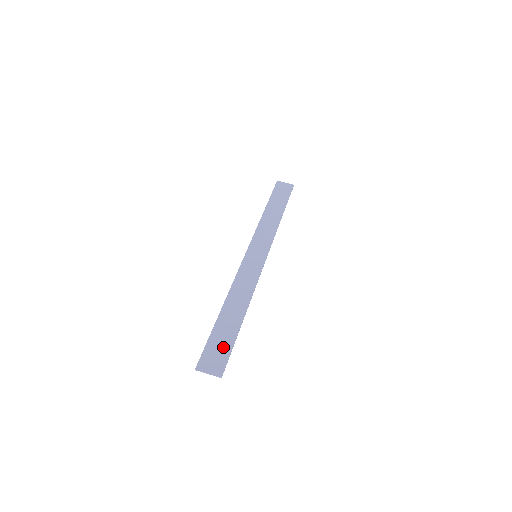
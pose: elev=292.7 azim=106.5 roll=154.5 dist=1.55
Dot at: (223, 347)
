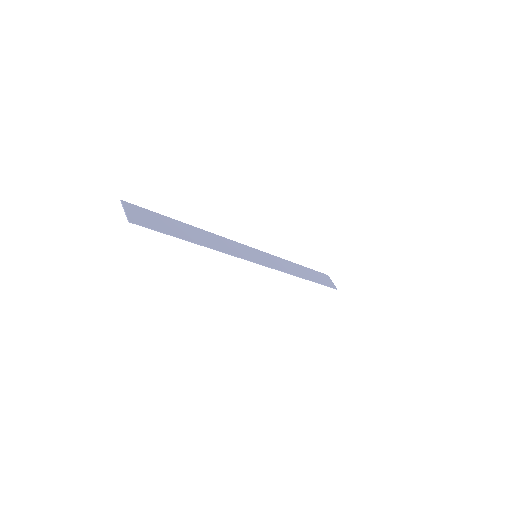
Dot at: (158, 224)
